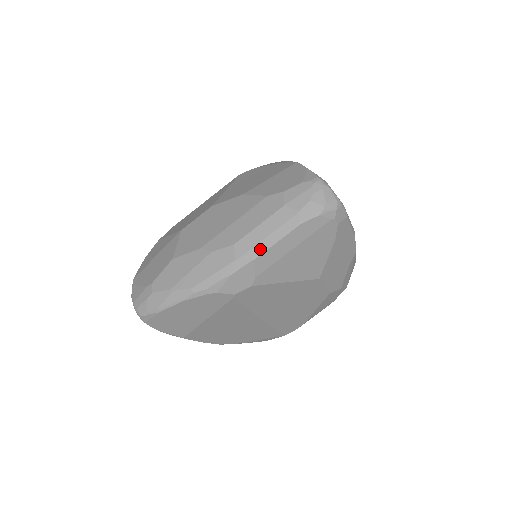
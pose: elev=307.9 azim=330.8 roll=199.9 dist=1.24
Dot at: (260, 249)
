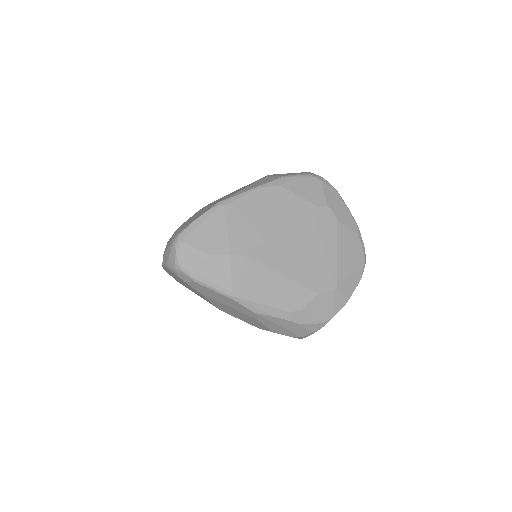
Dot at: occluded
